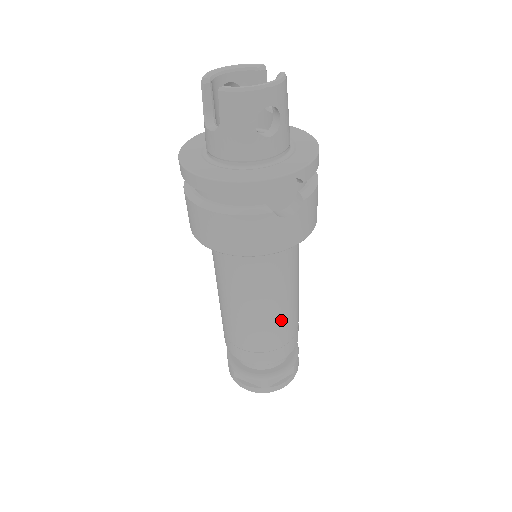
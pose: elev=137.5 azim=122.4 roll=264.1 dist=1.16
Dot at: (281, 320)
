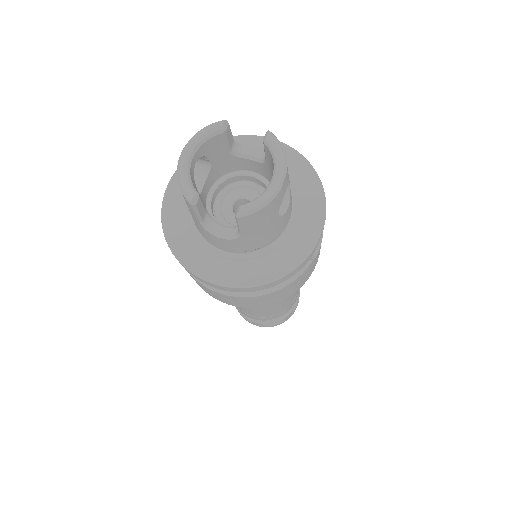
Dot at: occluded
